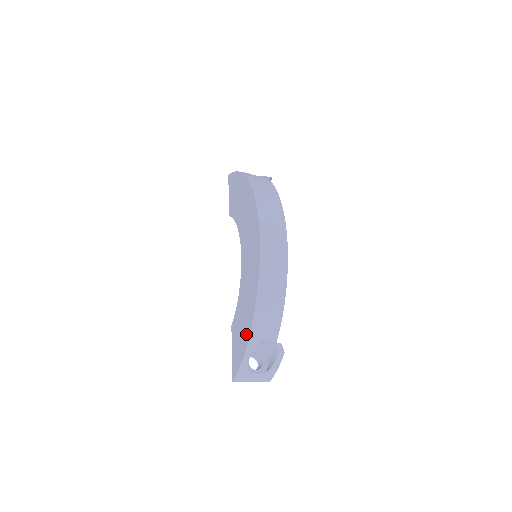
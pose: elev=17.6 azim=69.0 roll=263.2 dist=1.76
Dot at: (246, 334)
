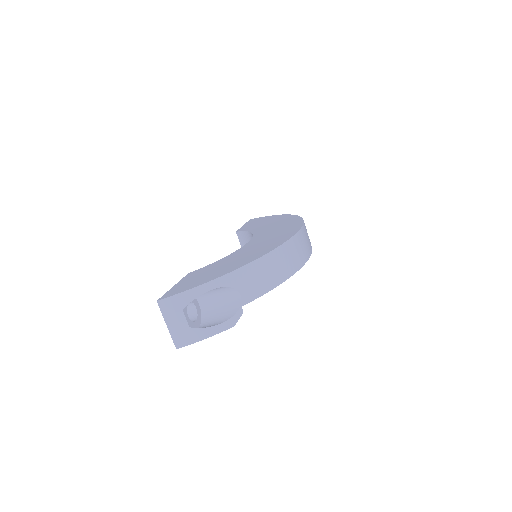
Dot at: (228, 270)
